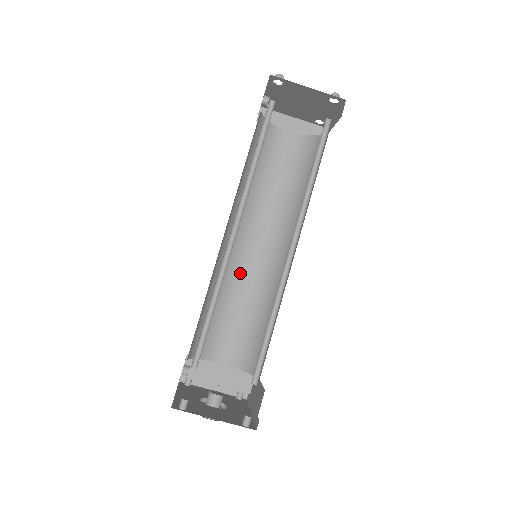
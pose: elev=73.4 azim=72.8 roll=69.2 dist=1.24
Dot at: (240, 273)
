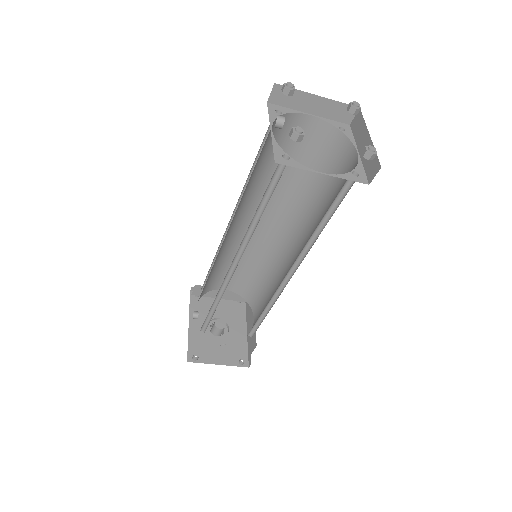
Dot at: (241, 240)
